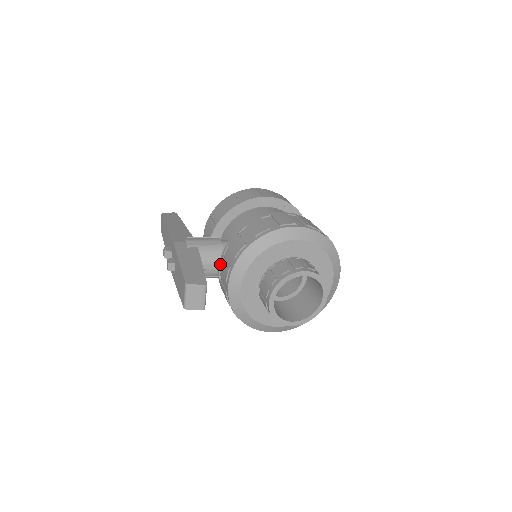
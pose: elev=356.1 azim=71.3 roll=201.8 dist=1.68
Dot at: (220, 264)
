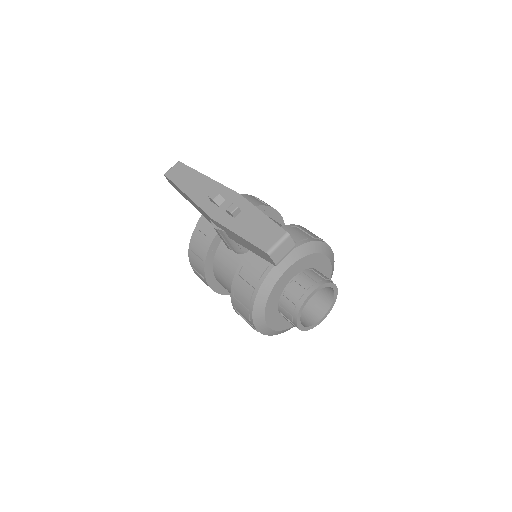
Dot at: occluded
